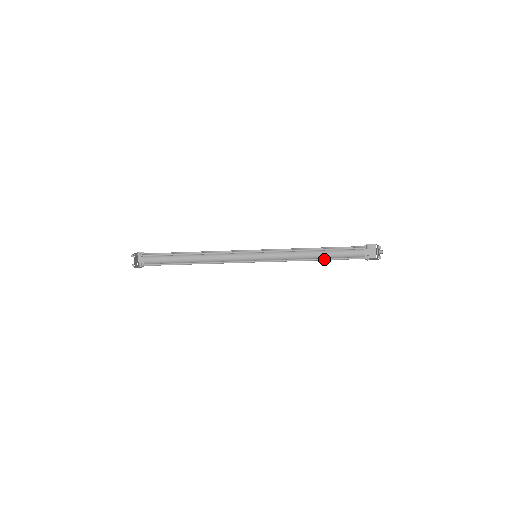
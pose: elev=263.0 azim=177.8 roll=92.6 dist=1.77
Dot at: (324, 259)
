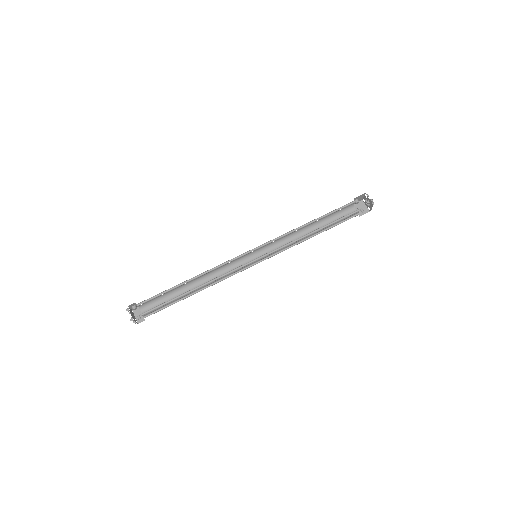
Dot at: (323, 228)
